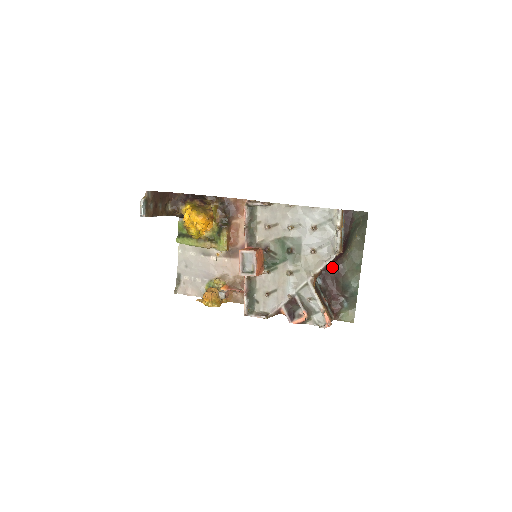
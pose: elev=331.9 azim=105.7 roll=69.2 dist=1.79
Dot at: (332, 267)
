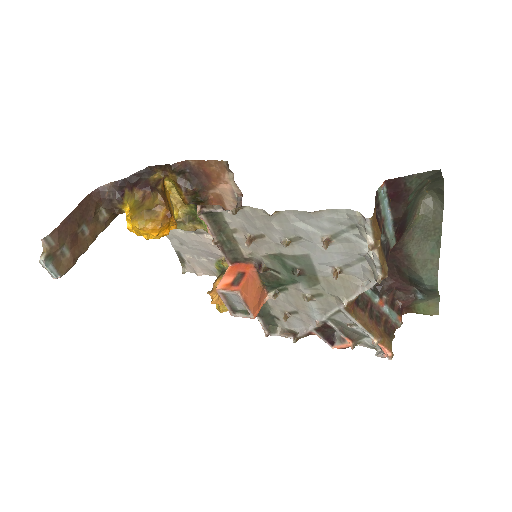
Dot at: occluded
